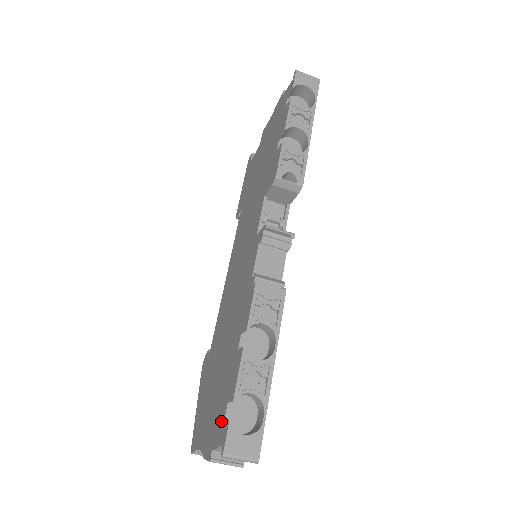
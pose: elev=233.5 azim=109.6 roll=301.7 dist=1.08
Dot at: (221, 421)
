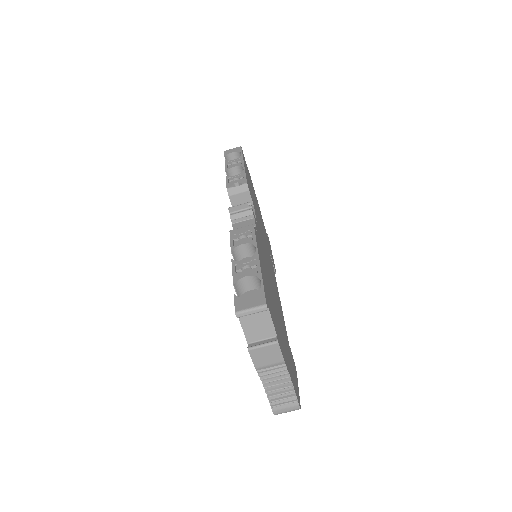
Dot at: occluded
